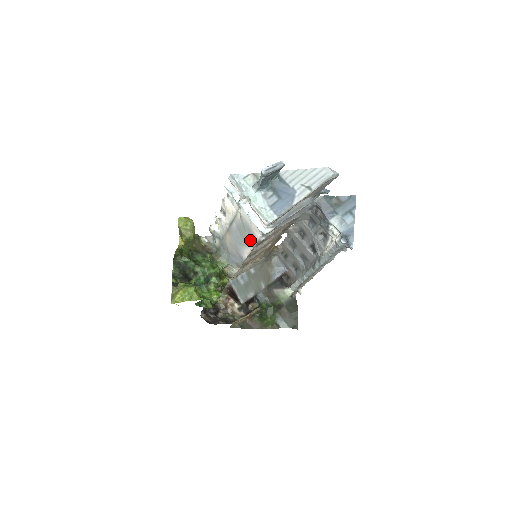
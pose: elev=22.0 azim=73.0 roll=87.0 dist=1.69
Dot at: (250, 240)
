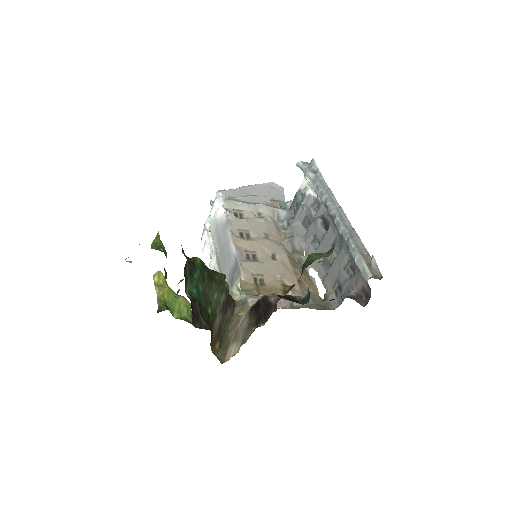
Dot at: (225, 230)
